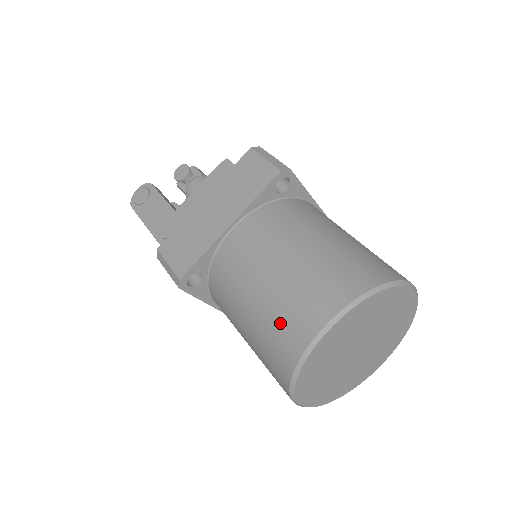
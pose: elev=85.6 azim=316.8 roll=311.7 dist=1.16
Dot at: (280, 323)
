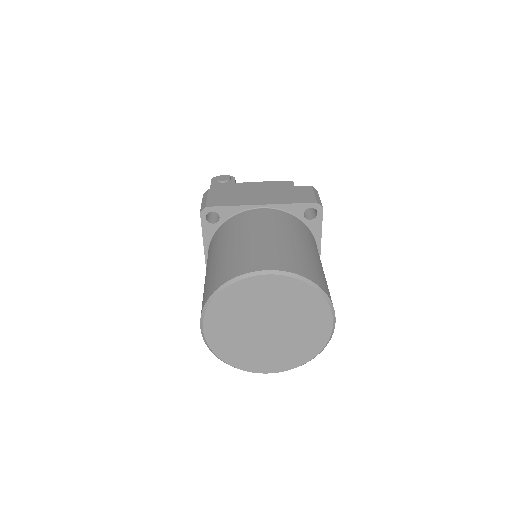
Dot at: (240, 257)
